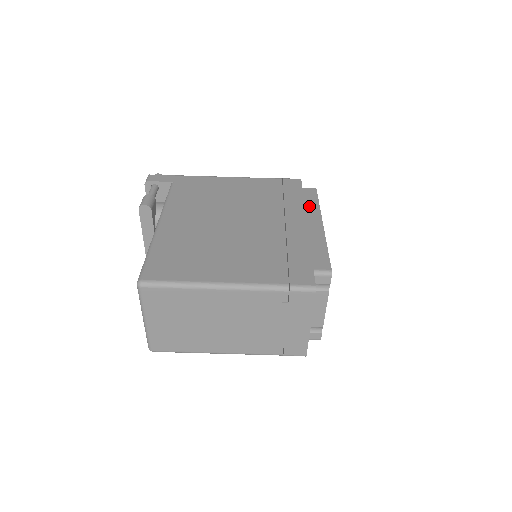
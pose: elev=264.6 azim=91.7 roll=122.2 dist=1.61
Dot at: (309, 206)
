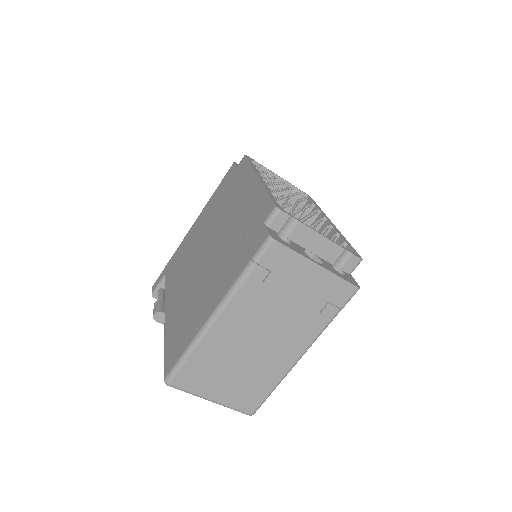
Dot at: (244, 175)
